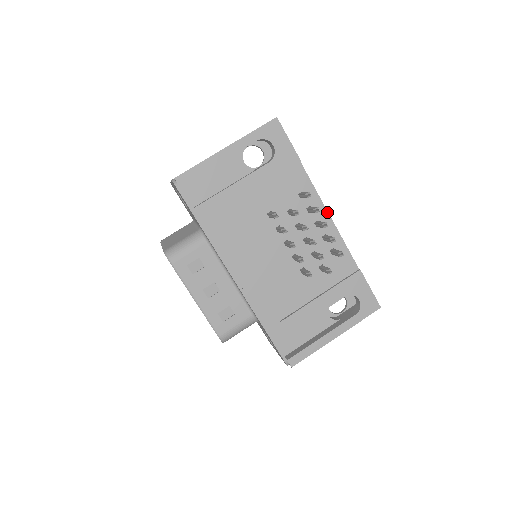
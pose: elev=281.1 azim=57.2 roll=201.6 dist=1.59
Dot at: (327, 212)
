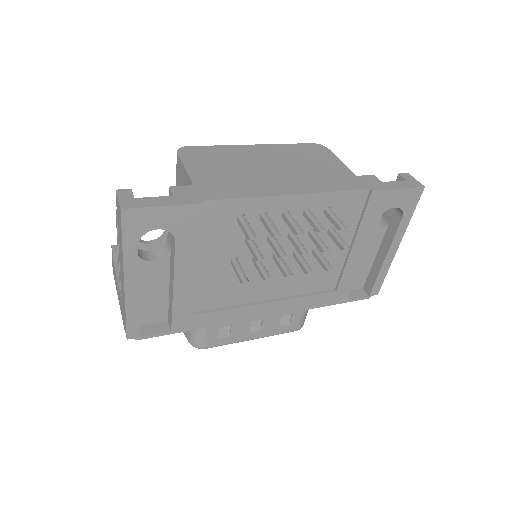
Dot at: (283, 196)
